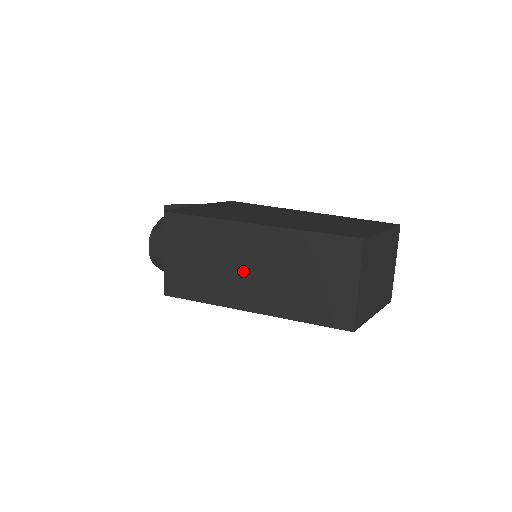
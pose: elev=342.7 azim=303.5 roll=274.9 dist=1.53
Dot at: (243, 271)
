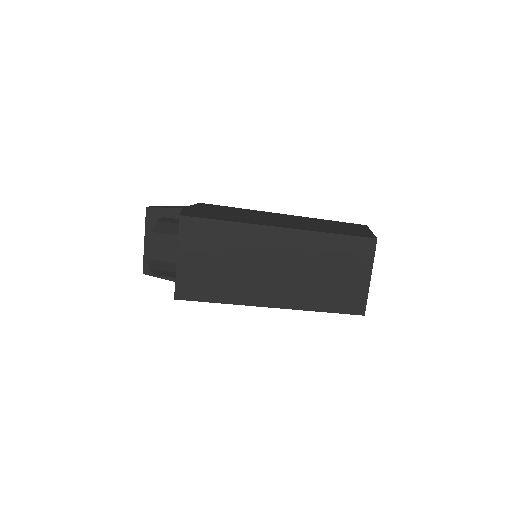
Dot at: (266, 271)
